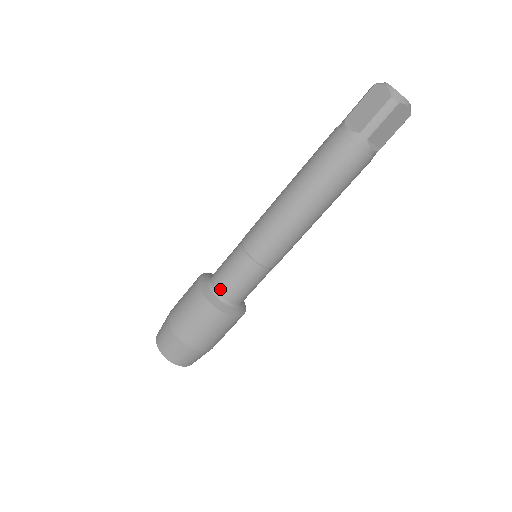
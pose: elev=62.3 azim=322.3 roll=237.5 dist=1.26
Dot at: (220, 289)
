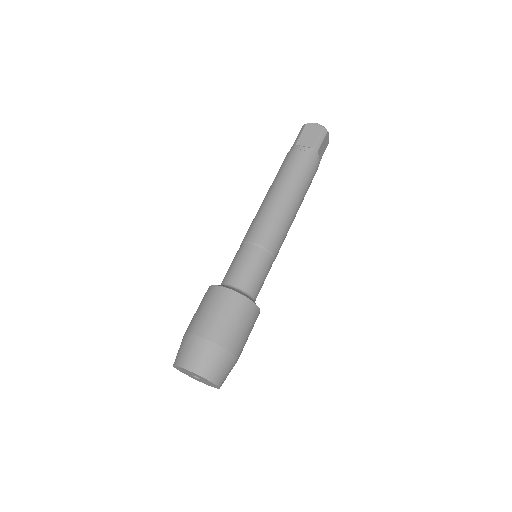
Dot at: (222, 281)
